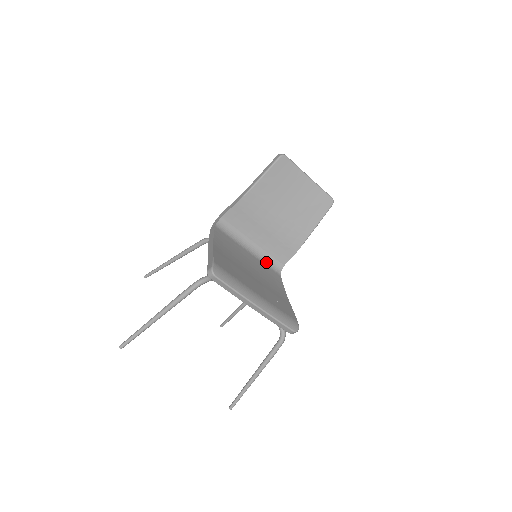
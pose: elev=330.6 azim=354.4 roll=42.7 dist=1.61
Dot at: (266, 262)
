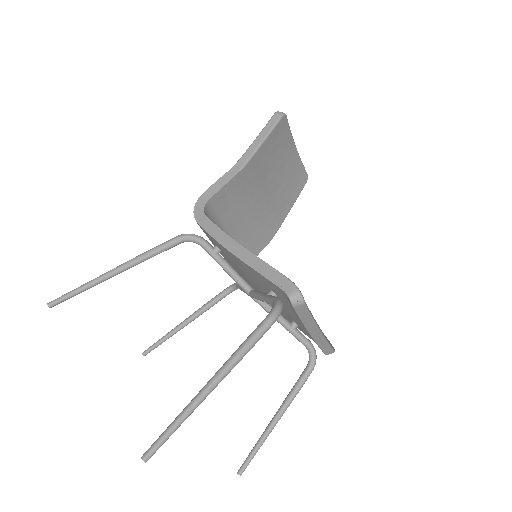
Dot at: occluded
